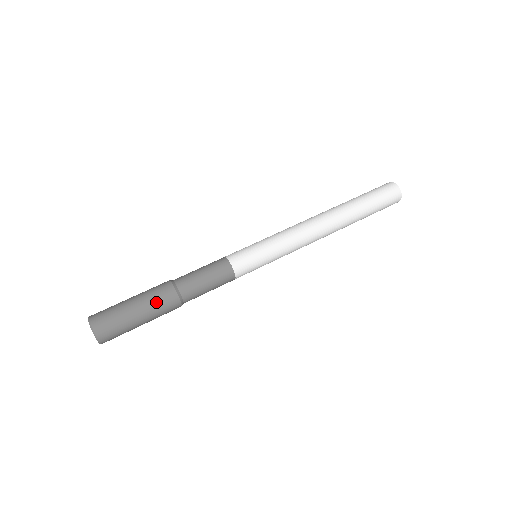
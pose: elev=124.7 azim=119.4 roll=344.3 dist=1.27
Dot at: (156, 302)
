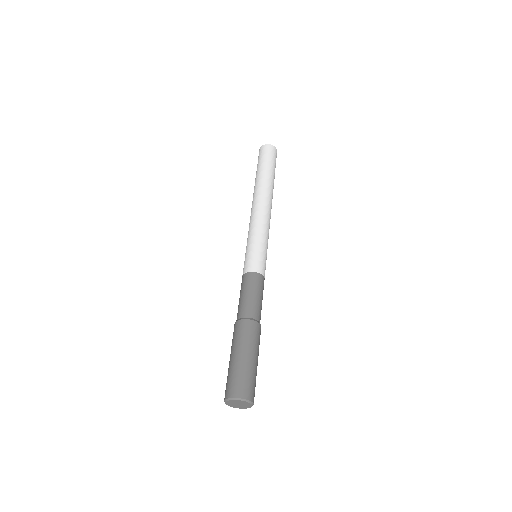
Dot at: (241, 338)
